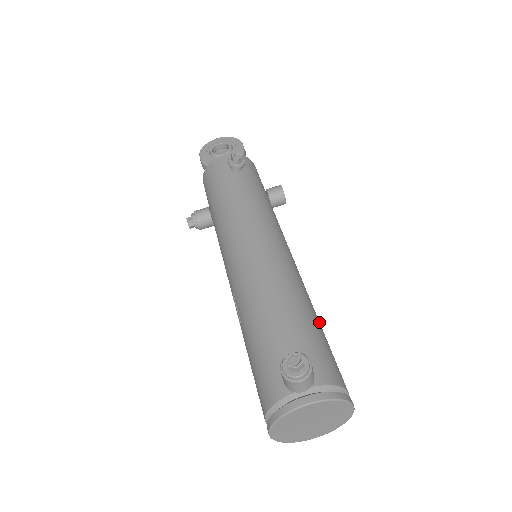
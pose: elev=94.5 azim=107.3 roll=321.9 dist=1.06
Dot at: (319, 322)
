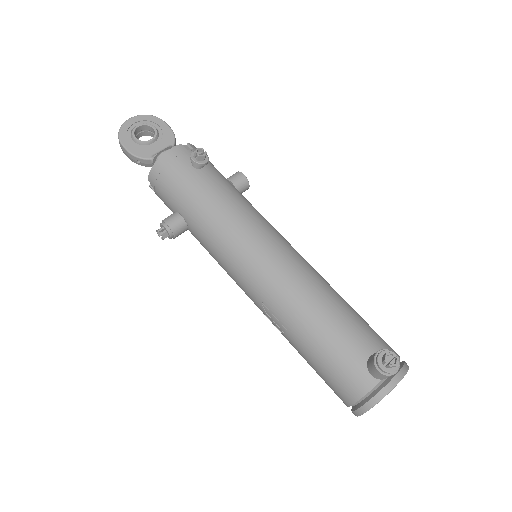
Dot at: occluded
